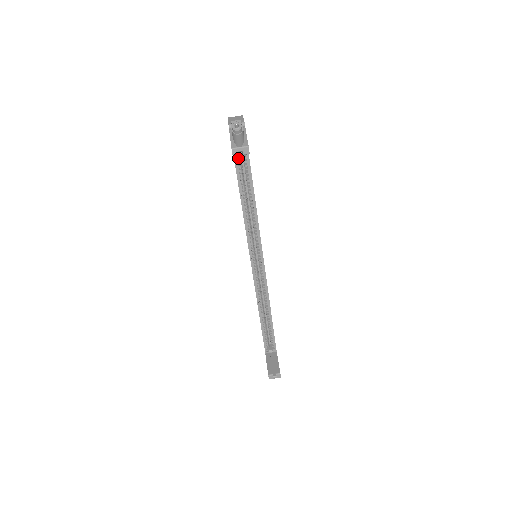
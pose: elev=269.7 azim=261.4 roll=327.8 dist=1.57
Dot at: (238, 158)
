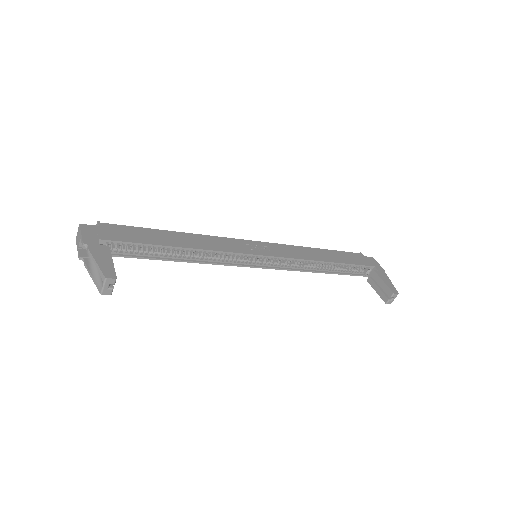
Dot at: (128, 252)
